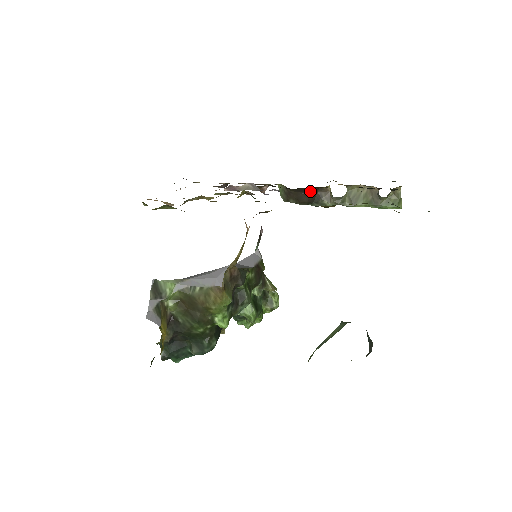
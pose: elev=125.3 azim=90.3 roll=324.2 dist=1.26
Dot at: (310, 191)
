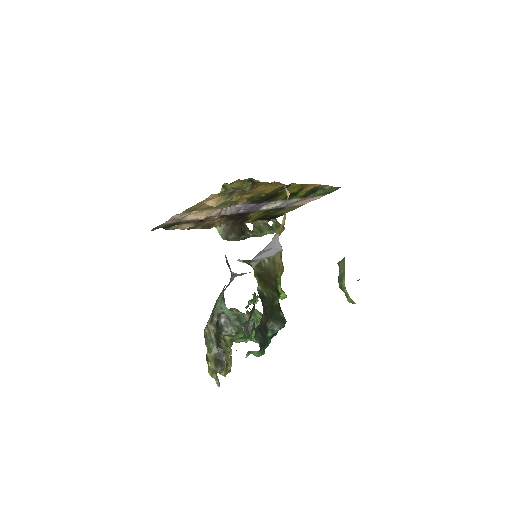
Dot at: (262, 206)
